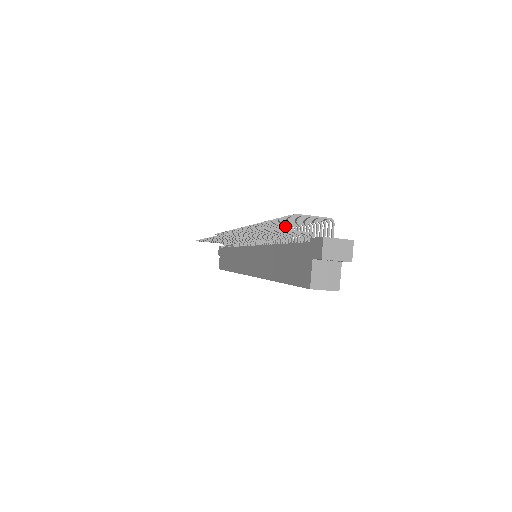
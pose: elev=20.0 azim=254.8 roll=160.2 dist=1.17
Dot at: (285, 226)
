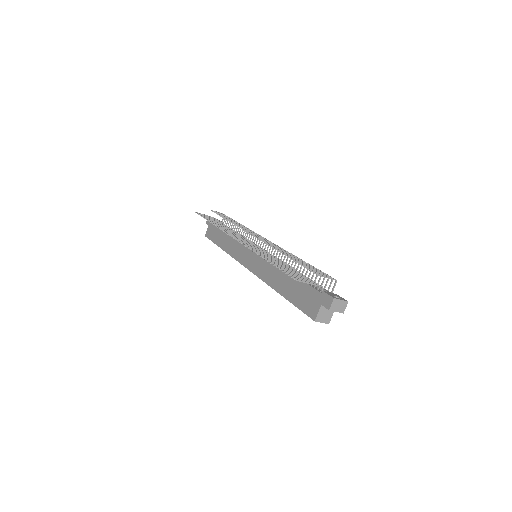
Dot at: occluded
